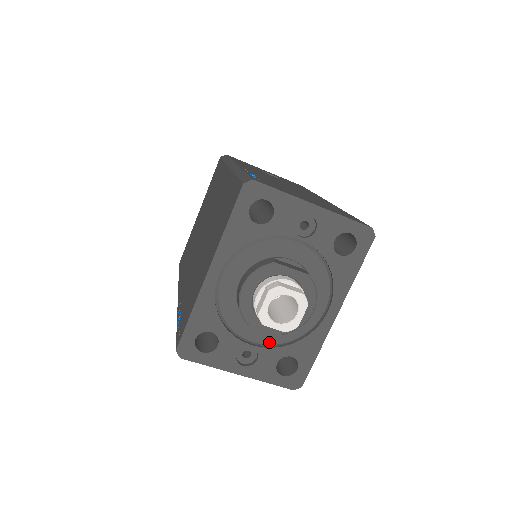
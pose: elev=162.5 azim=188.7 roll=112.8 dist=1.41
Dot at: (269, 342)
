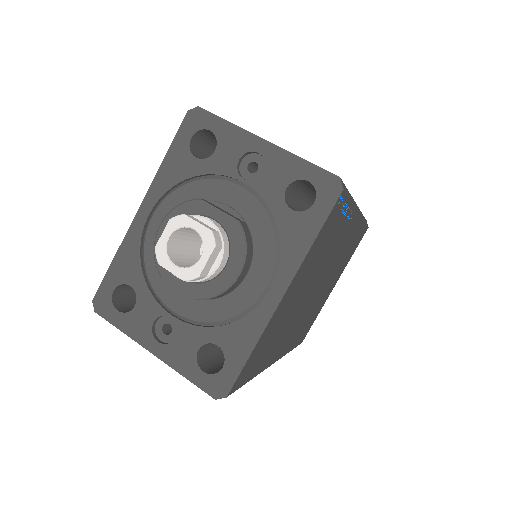
Dot at: (192, 316)
